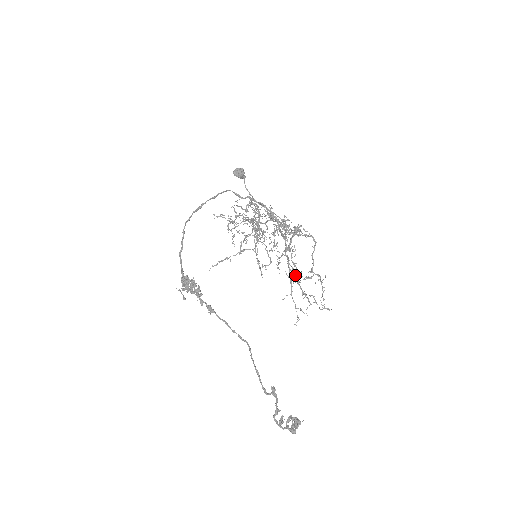
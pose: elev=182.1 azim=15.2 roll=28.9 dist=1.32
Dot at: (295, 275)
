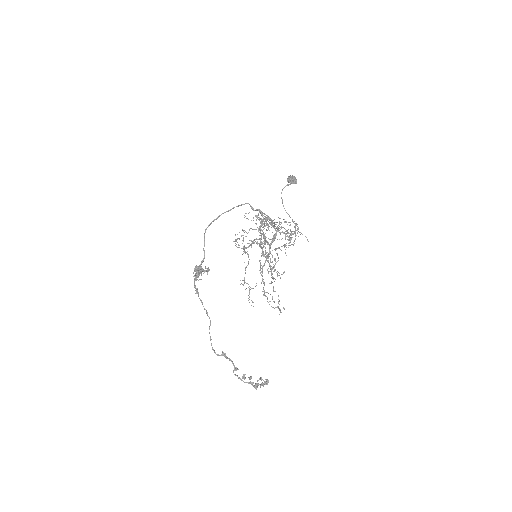
Dot at: (272, 276)
